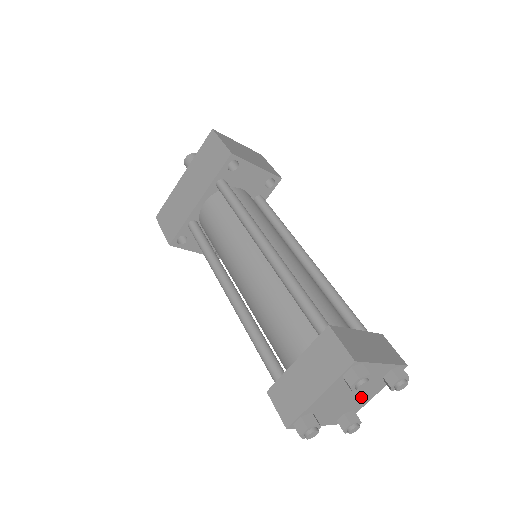
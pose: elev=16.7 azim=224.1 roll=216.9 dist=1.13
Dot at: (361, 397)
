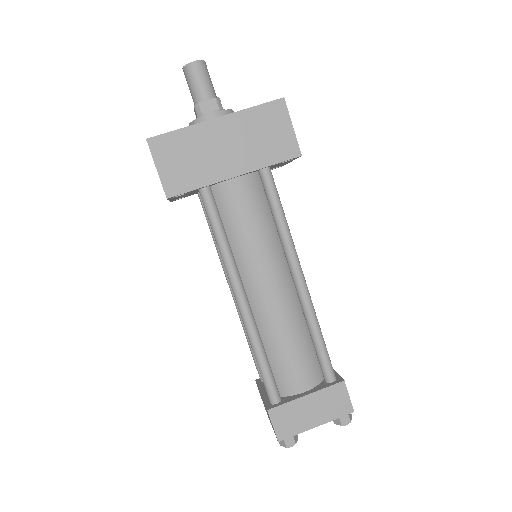
Dot at: occluded
